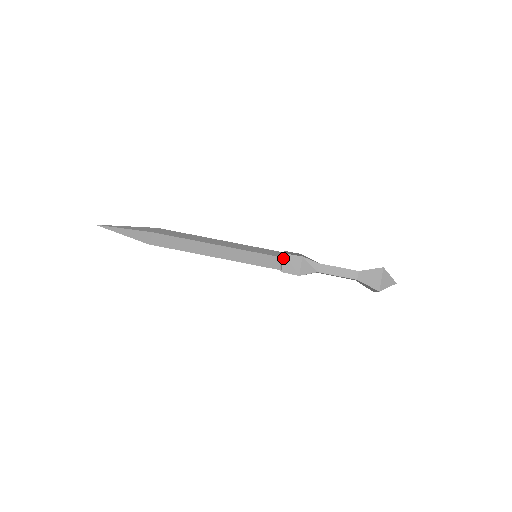
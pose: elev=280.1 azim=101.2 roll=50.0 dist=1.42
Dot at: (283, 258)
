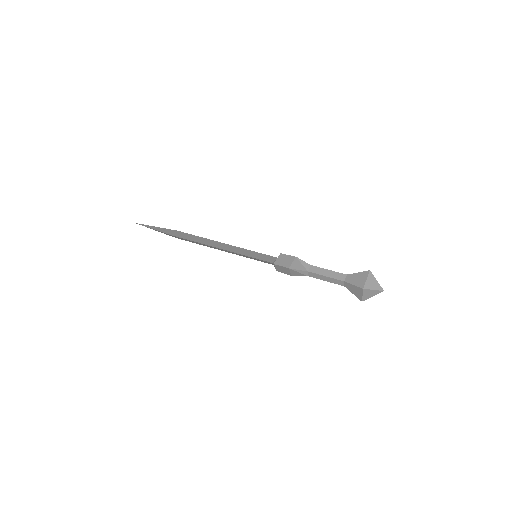
Dot at: (278, 256)
